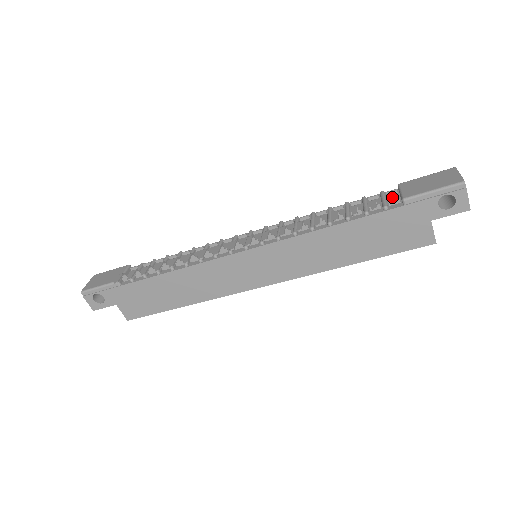
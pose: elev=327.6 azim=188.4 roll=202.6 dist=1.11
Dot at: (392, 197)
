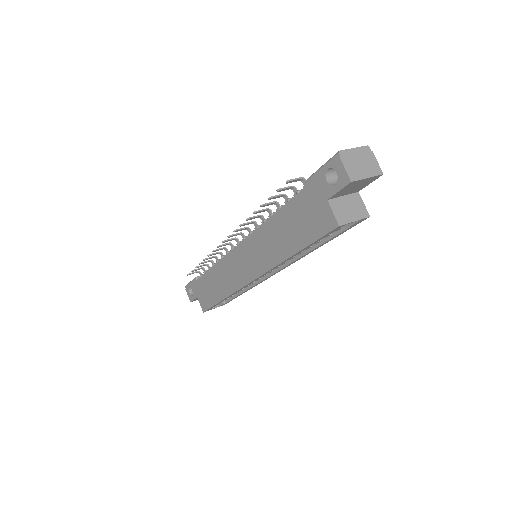
Dot at: (295, 179)
